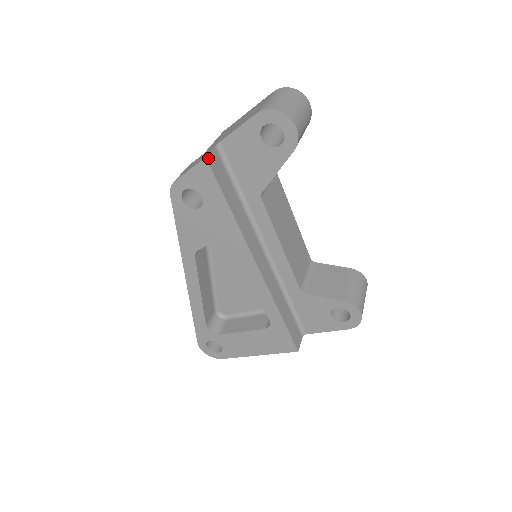
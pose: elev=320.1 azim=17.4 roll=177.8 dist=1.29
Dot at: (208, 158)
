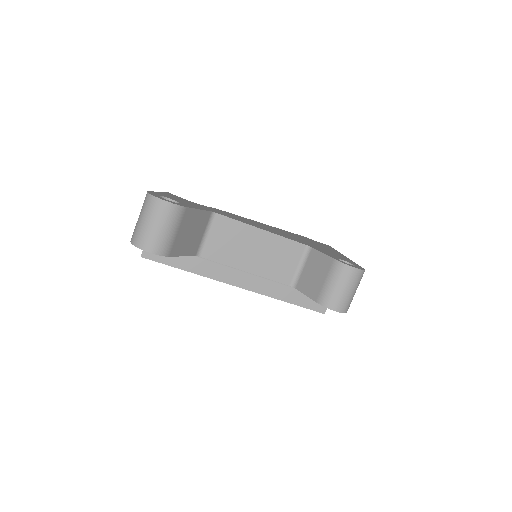
Dot at: (143, 255)
